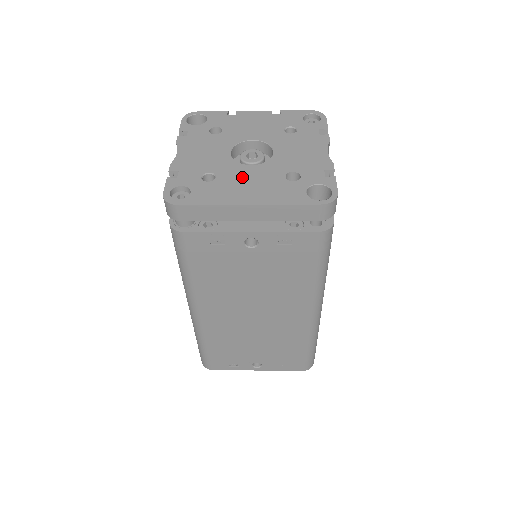
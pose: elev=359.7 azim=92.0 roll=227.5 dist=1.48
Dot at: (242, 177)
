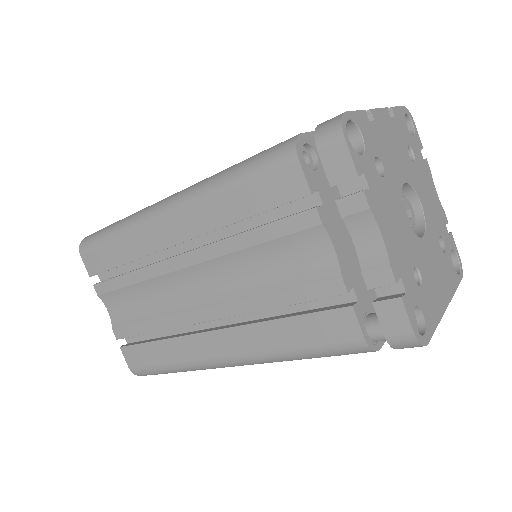
Dot at: (429, 263)
